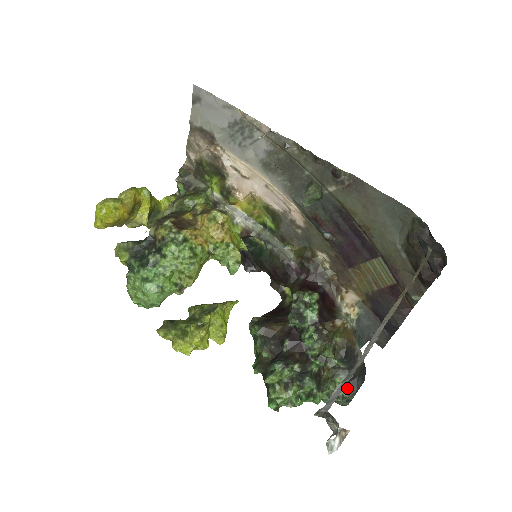
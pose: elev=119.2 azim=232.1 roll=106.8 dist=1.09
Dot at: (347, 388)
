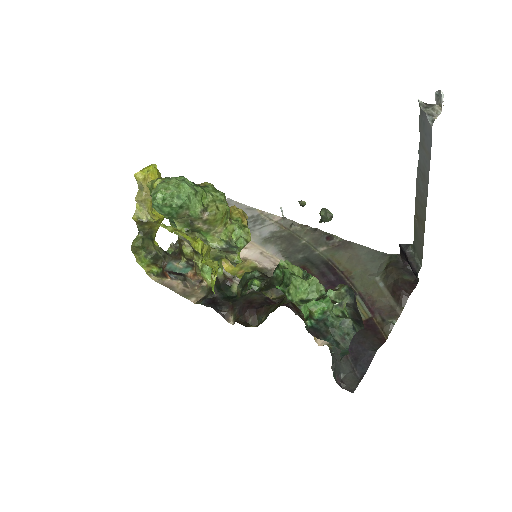
Dot at: (352, 319)
